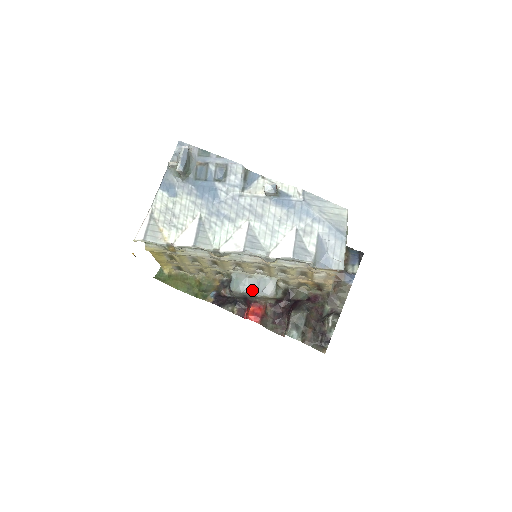
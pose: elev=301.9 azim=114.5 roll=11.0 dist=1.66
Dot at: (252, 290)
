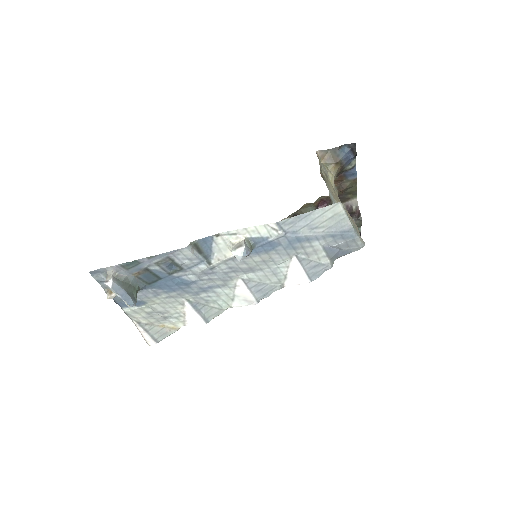
Dot at: occluded
